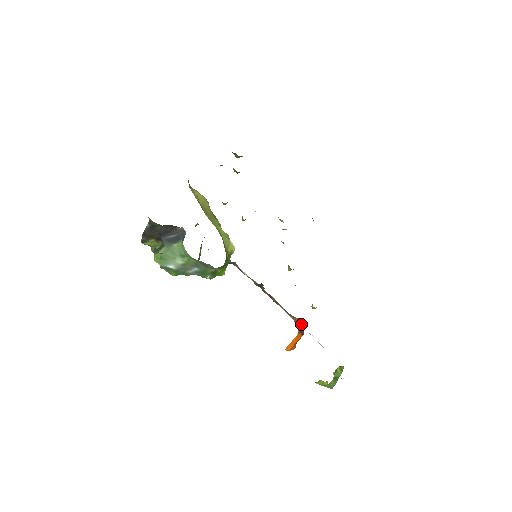
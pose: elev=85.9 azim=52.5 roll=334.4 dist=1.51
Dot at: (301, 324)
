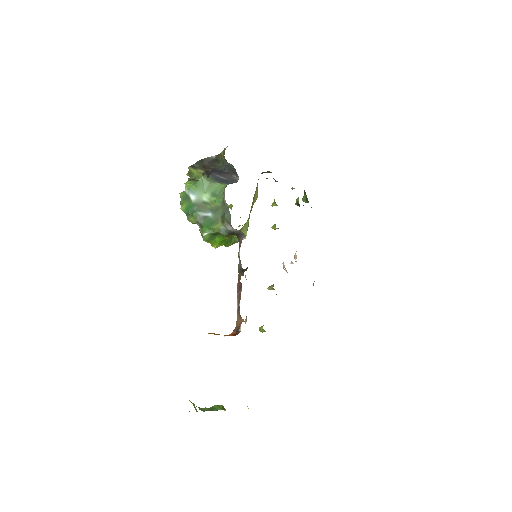
Dot at: occluded
